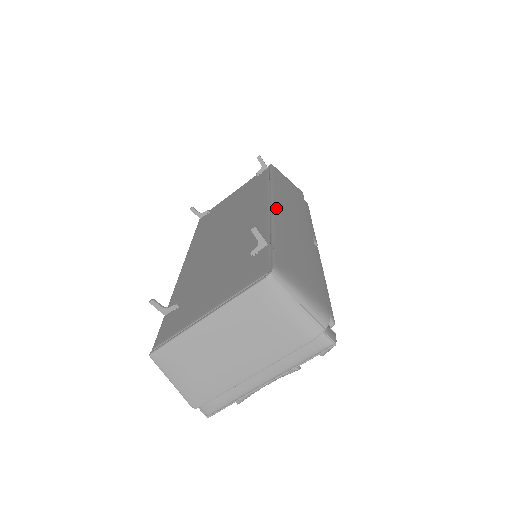
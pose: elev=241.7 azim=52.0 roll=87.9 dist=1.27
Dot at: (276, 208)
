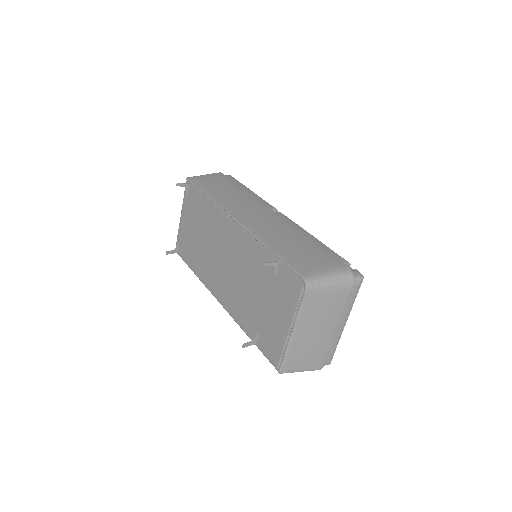
Dot at: (244, 223)
